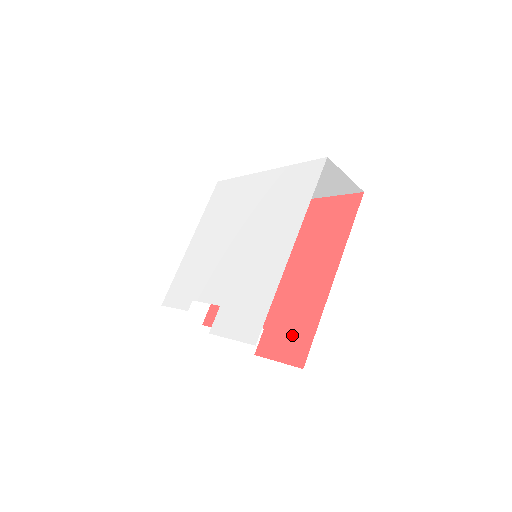
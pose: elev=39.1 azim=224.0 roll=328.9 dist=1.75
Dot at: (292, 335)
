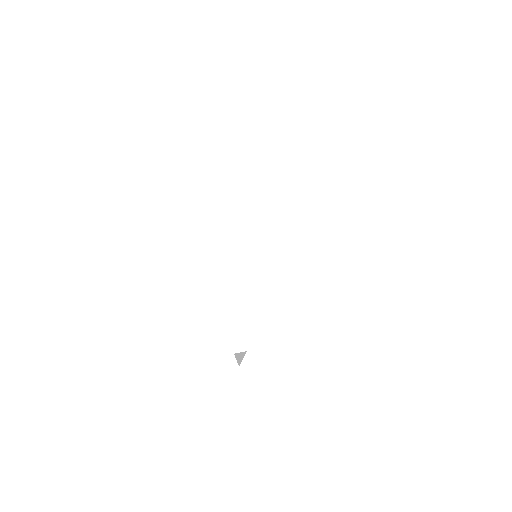
Dot at: occluded
